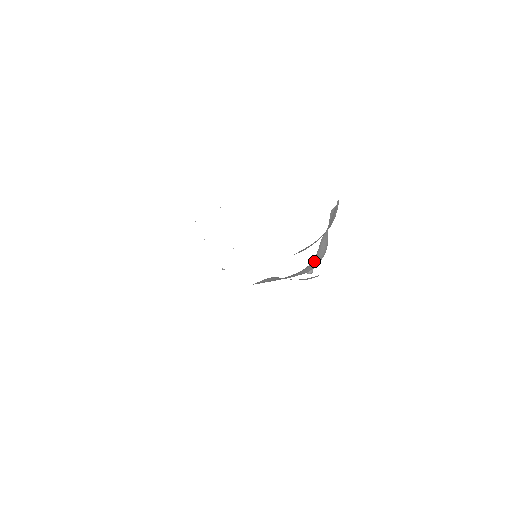
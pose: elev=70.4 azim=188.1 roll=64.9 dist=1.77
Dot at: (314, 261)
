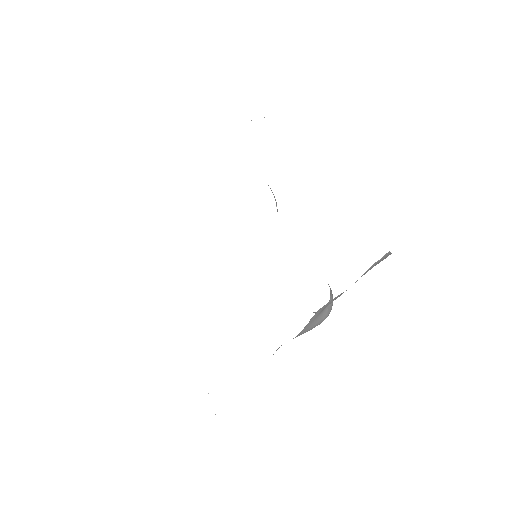
Dot at: occluded
